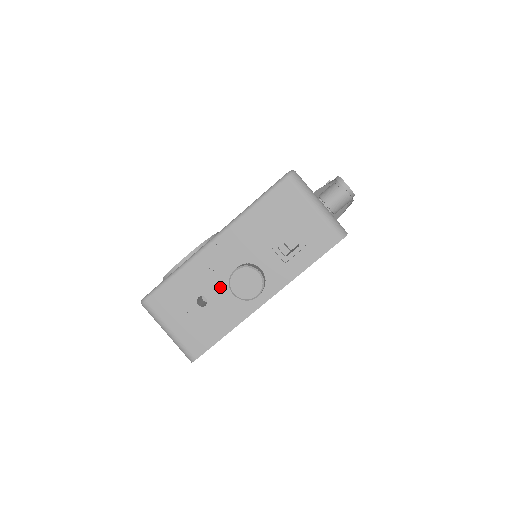
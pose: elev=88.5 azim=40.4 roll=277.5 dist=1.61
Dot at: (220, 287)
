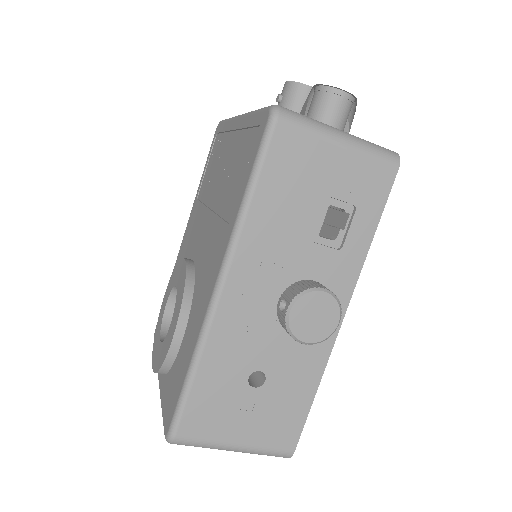
Dot at: (270, 343)
